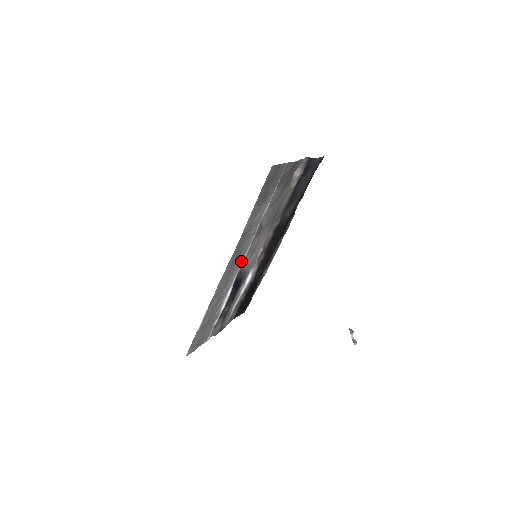
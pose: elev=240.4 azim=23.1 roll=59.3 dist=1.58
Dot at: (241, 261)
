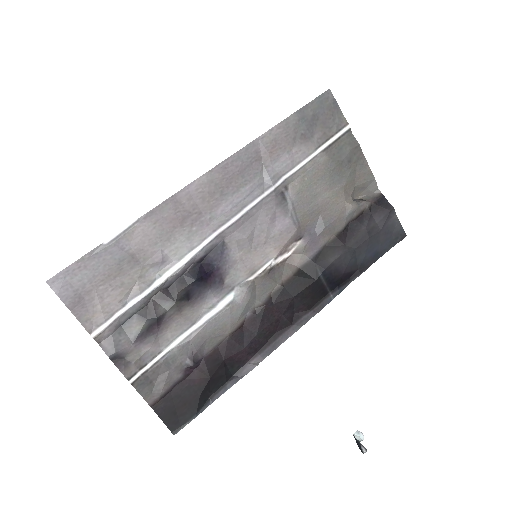
Dot at: (233, 214)
